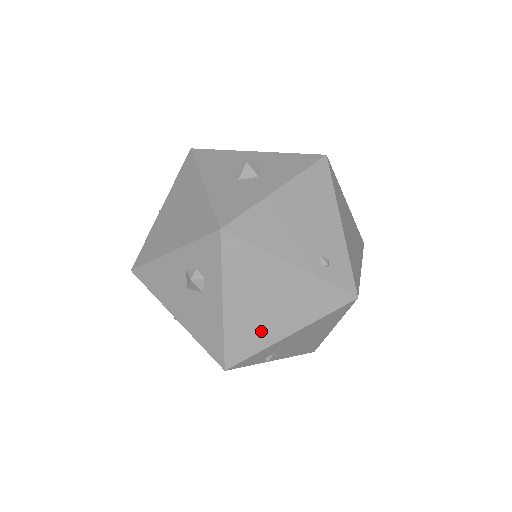
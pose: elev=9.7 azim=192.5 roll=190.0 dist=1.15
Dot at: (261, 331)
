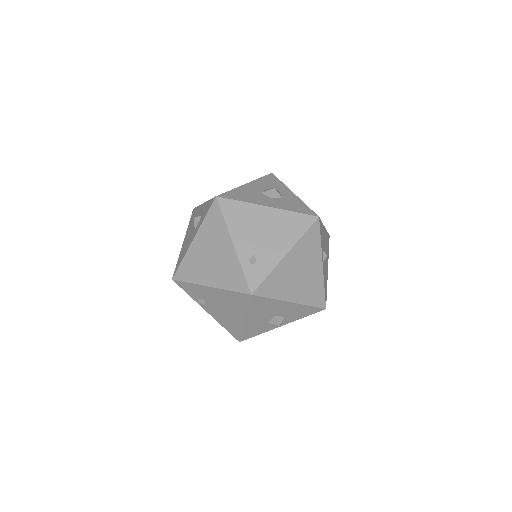
Dot at: (199, 271)
